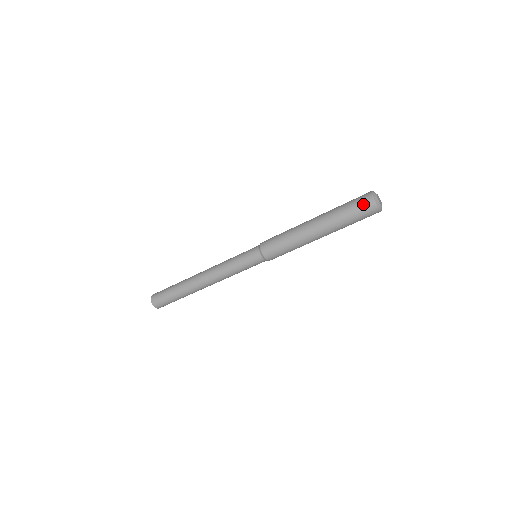
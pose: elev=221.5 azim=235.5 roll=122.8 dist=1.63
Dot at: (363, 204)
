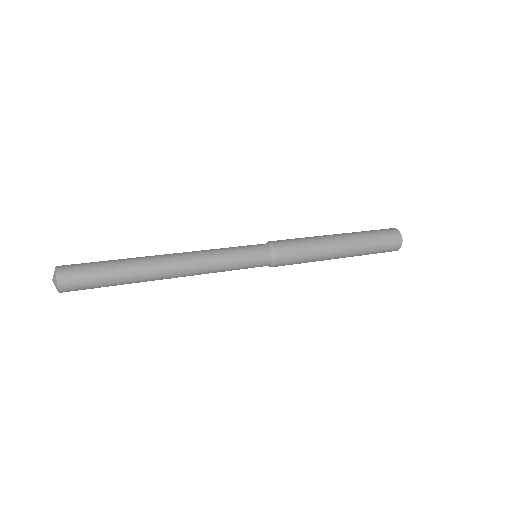
Dot at: (384, 252)
